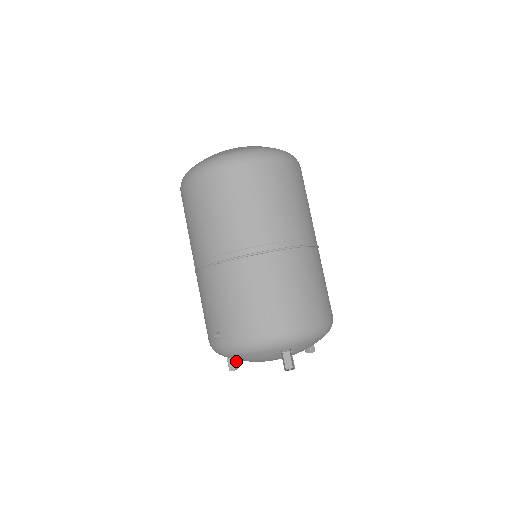
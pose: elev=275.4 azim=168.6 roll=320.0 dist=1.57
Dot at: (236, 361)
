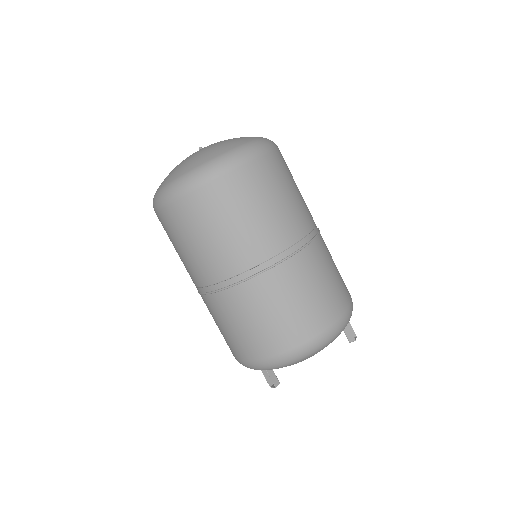
Dot at: occluded
